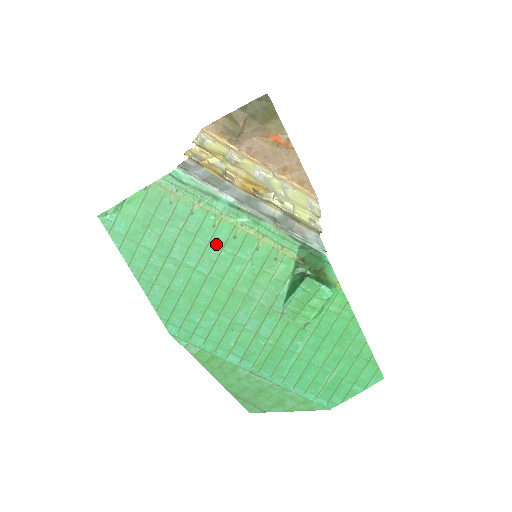
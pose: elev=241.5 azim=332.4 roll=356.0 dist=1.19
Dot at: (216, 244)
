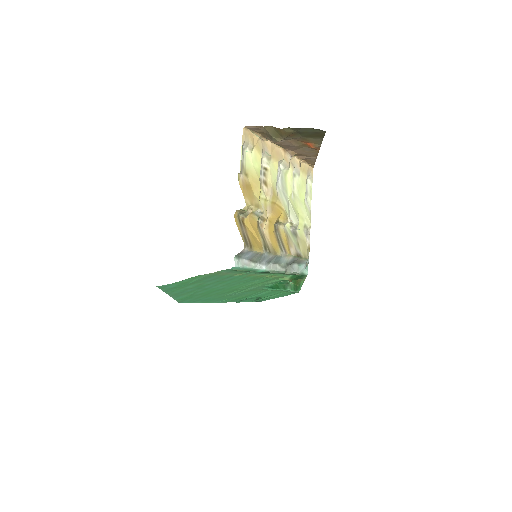
Dot at: (239, 281)
